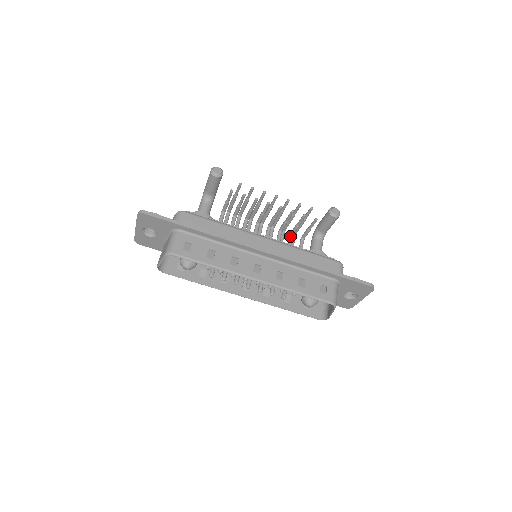
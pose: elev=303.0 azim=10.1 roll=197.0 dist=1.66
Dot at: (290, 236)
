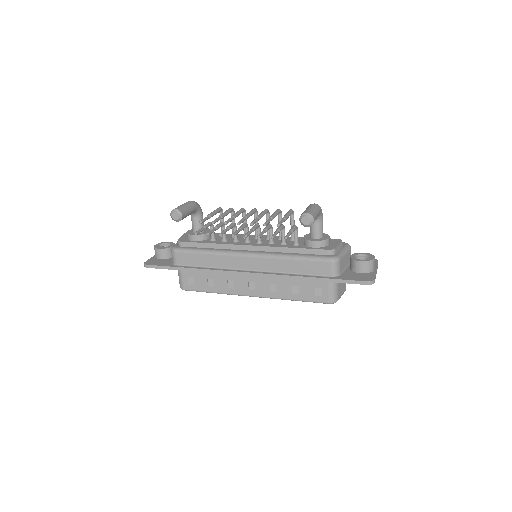
Dot at: occluded
